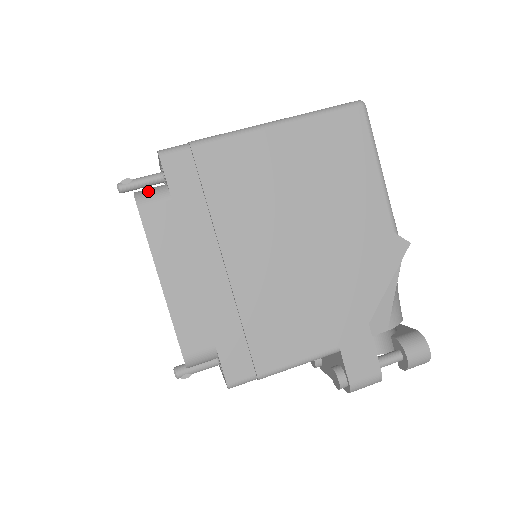
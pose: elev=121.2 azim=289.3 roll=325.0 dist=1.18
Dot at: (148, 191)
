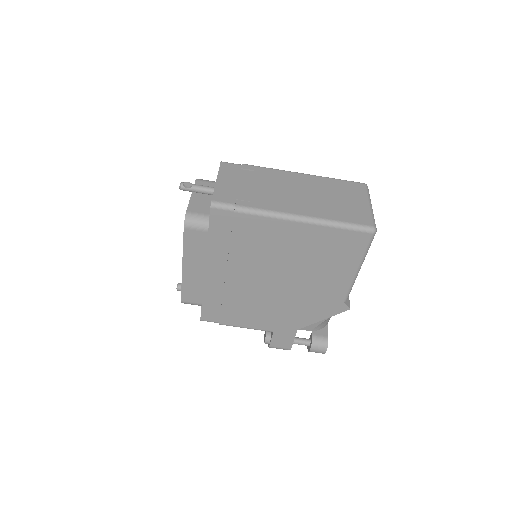
Dot at: (195, 219)
